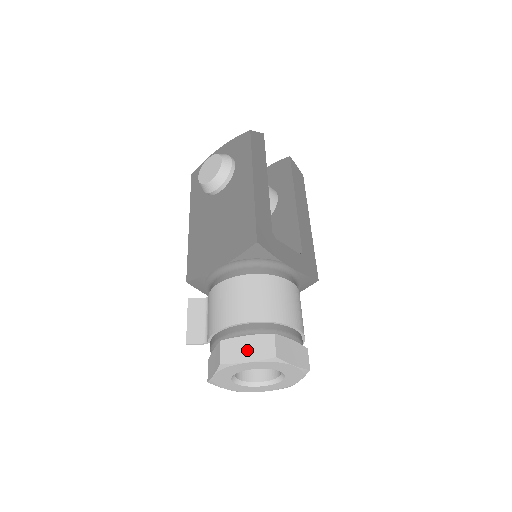
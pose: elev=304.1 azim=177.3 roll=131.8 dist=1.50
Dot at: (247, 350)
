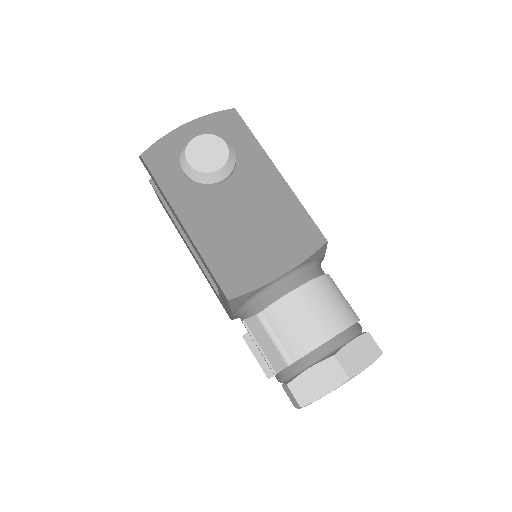
Dot at: (360, 355)
